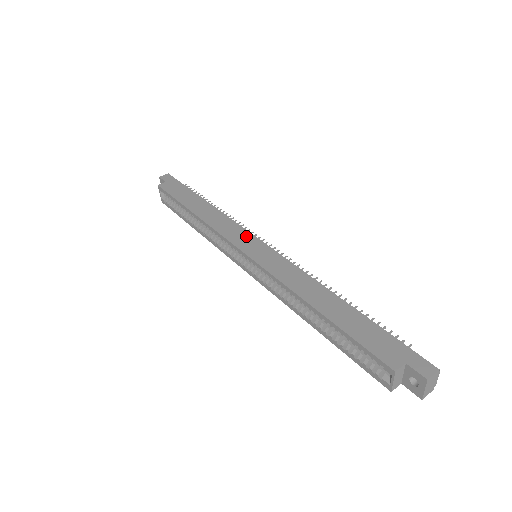
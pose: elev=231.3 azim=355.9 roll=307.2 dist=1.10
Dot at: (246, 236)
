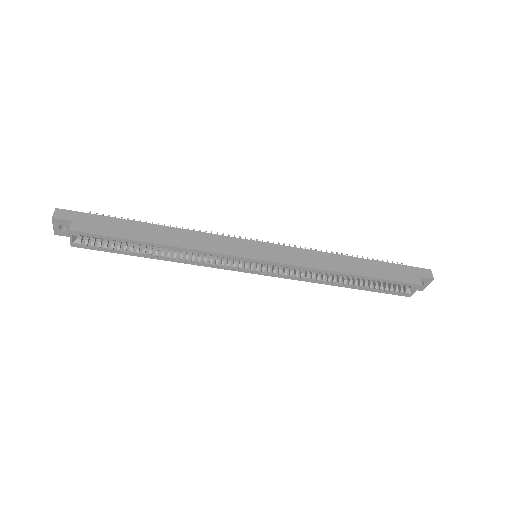
Dot at: (239, 243)
